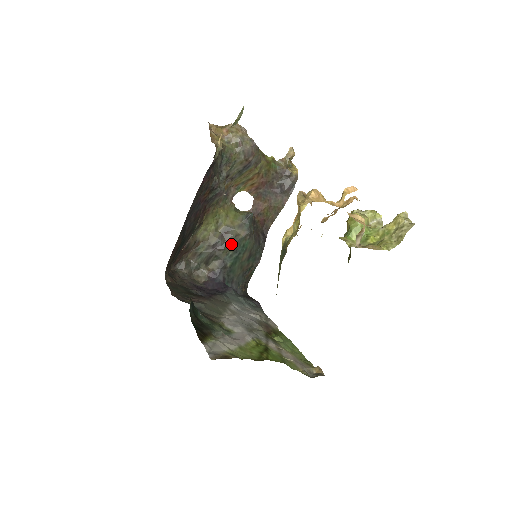
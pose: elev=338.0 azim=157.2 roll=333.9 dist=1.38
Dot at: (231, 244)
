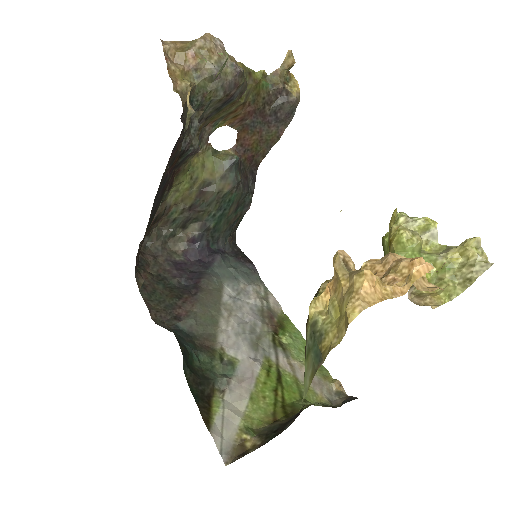
Dot at: (213, 202)
